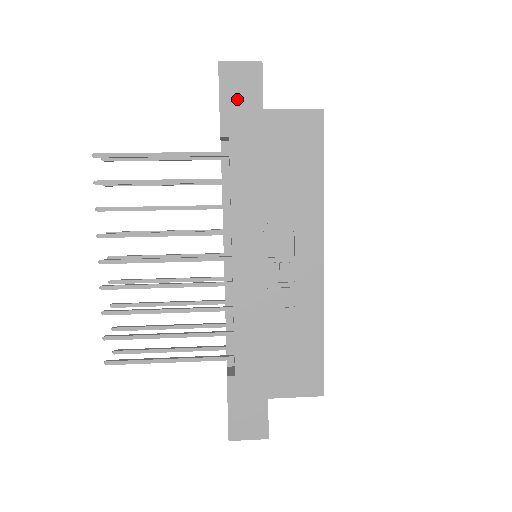
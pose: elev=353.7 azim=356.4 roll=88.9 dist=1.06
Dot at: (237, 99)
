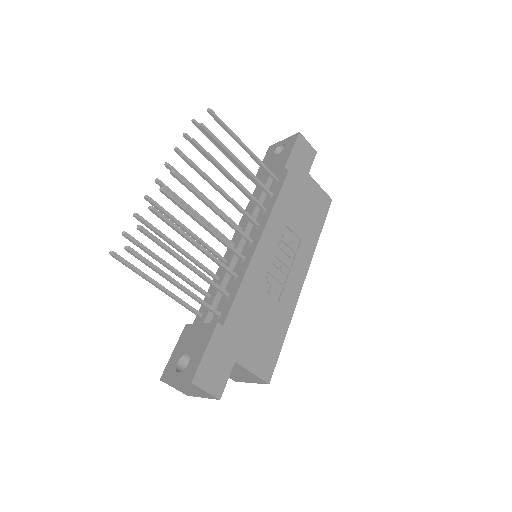
Dot at: (300, 157)
